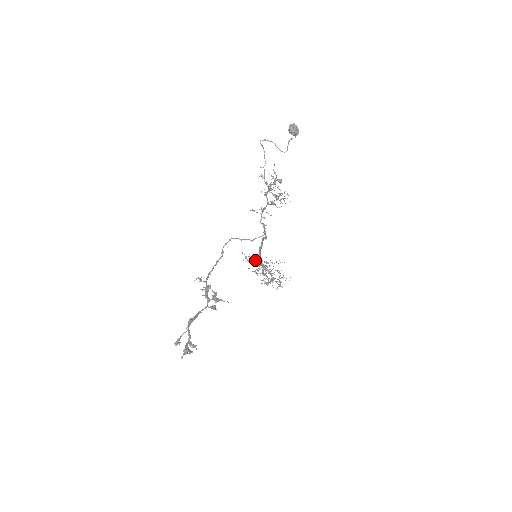
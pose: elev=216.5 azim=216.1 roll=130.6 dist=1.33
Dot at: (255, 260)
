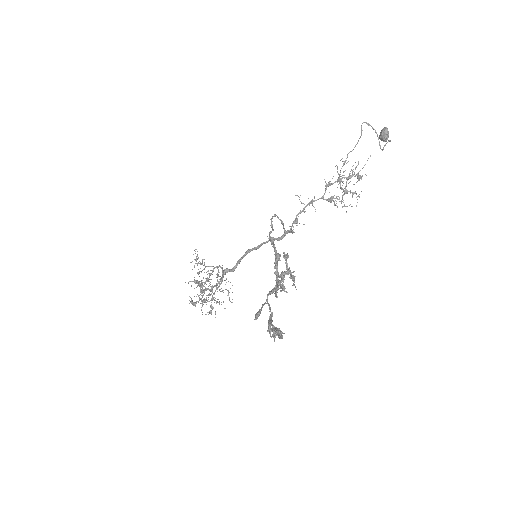
Dot at: (209, 266)
